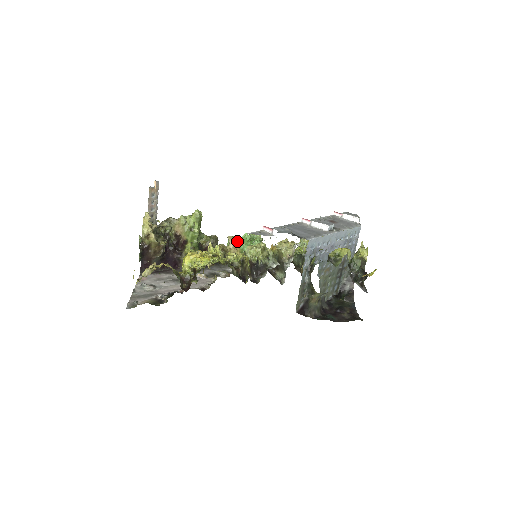
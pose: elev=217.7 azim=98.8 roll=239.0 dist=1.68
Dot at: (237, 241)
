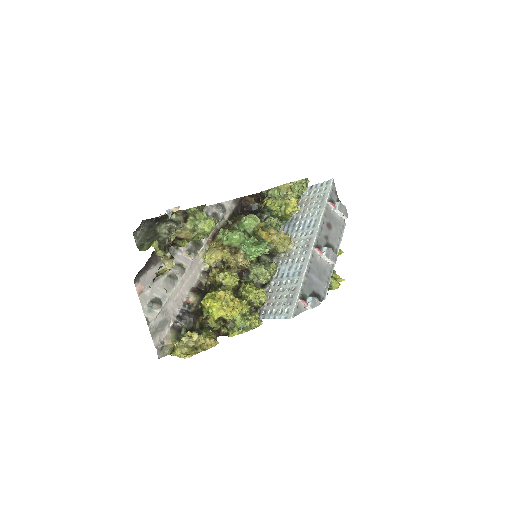
Dot at: (245, 248)
